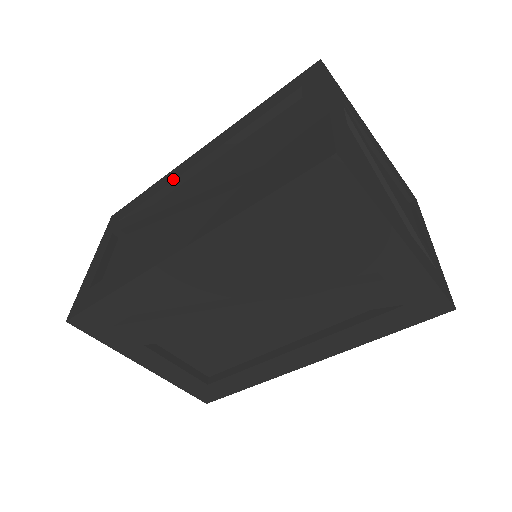
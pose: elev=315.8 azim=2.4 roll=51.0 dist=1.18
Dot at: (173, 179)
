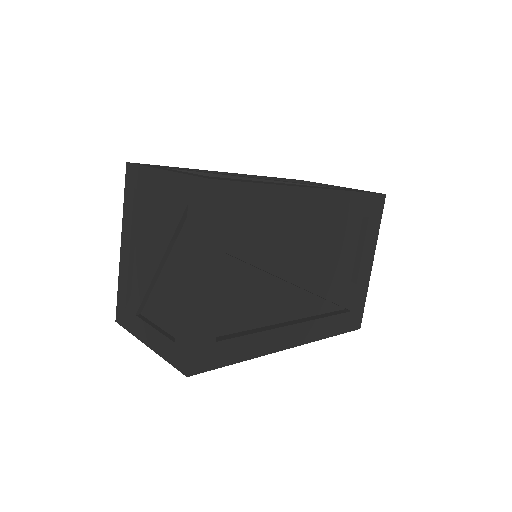
Dot at: (218, 172)
